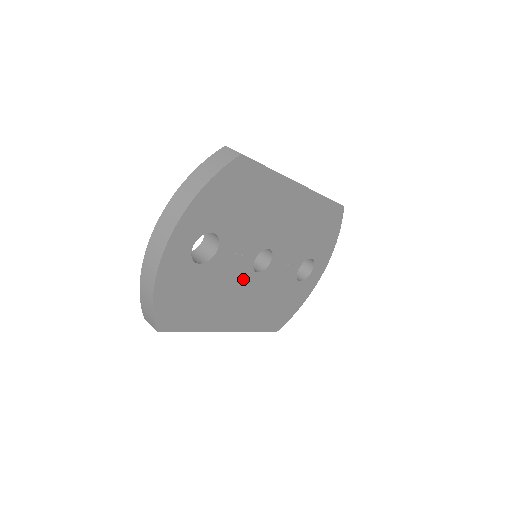
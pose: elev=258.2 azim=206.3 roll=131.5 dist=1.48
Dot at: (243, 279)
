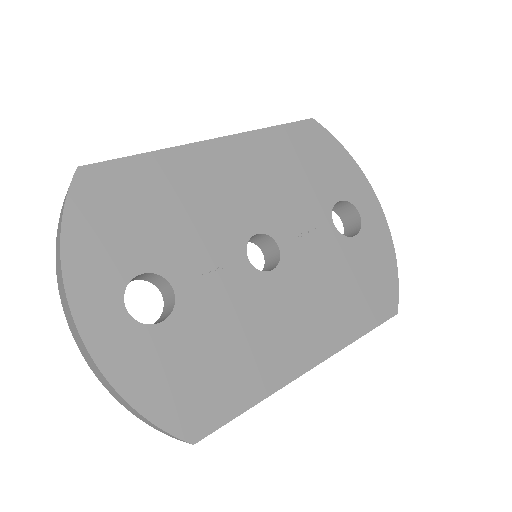
Dot at: (259, 292)
